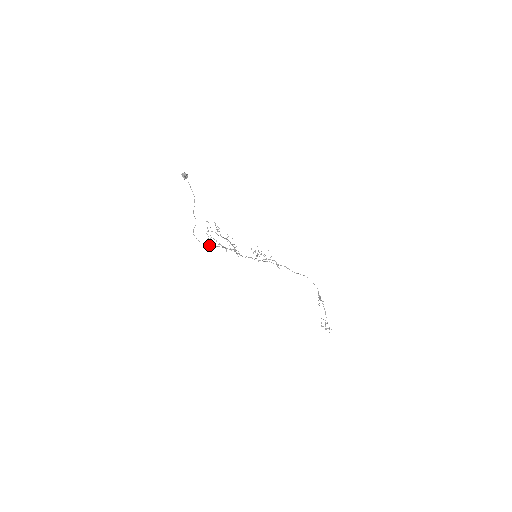
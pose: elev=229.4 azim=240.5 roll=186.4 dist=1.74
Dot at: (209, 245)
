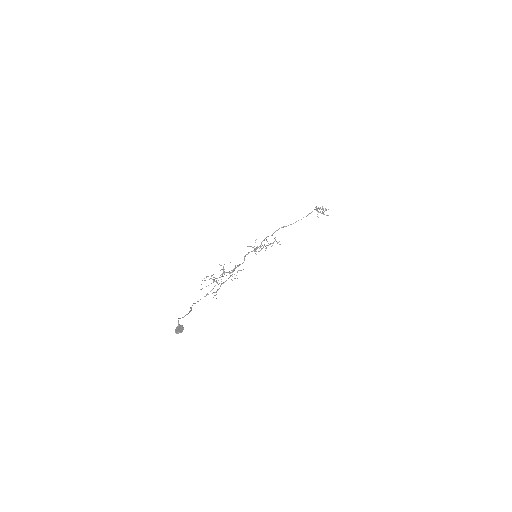
Dot at: (210, 291)
